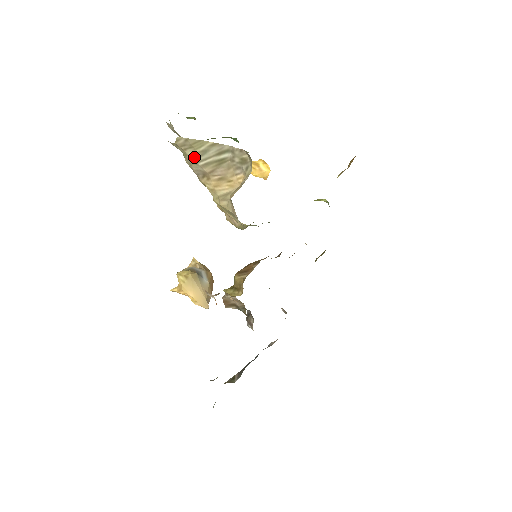
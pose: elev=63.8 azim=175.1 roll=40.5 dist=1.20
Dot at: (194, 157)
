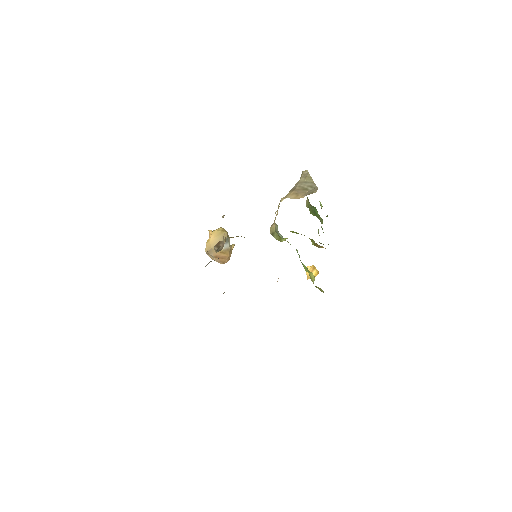
Dot at: (301, 181)
